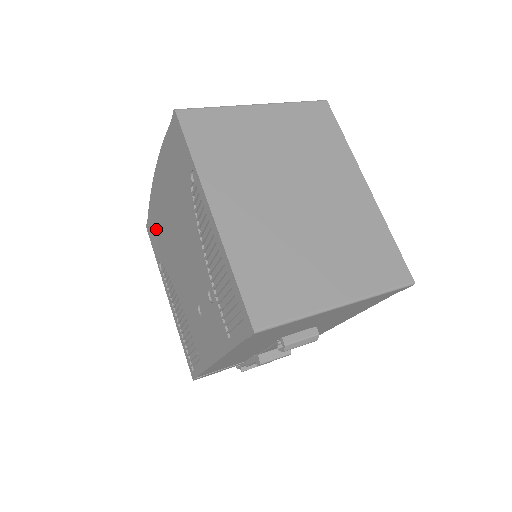
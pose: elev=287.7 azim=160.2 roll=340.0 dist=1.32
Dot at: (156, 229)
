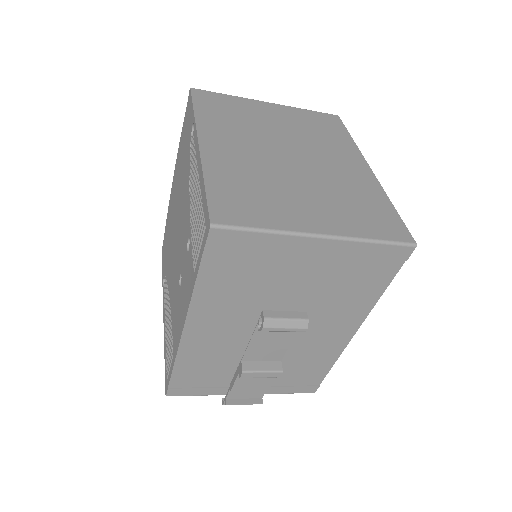
Dot at: (166, 240)
